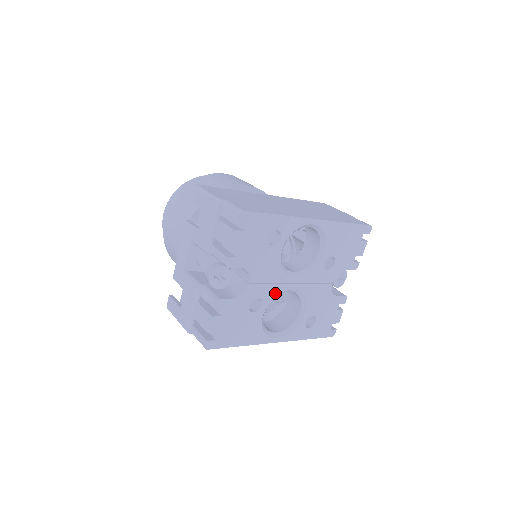
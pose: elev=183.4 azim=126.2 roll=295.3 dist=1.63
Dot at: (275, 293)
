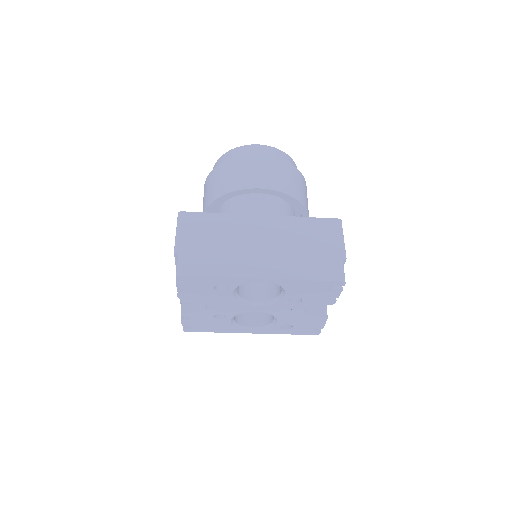
Dot at: (238, 312)
